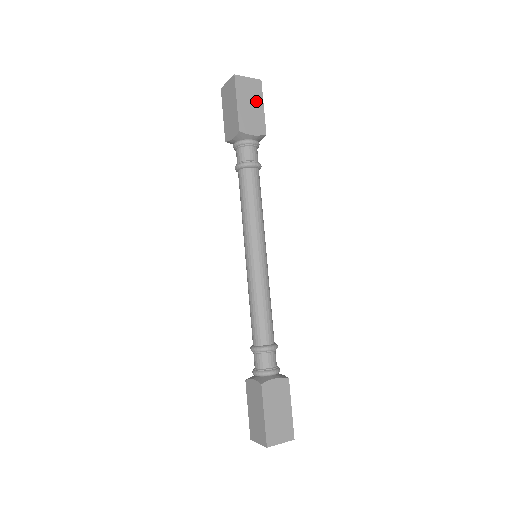
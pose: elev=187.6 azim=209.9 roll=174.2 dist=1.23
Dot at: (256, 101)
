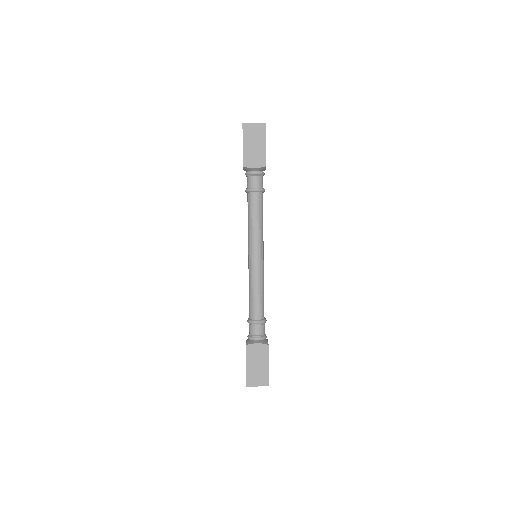
Dot at: (259, 141)
